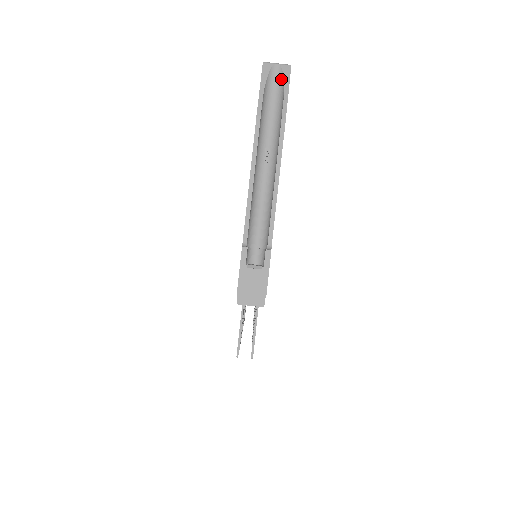
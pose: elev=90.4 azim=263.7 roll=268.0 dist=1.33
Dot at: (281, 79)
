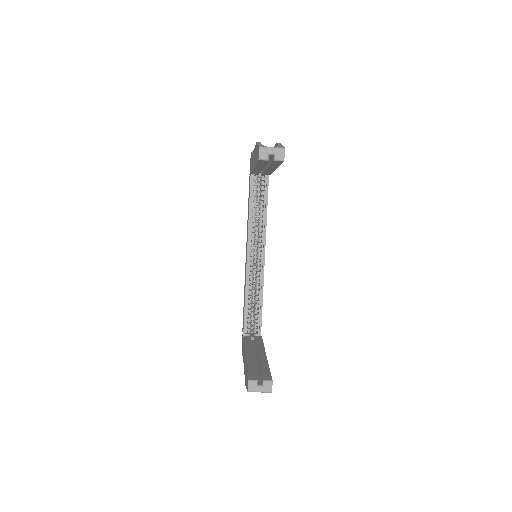
Dot at: occluded
